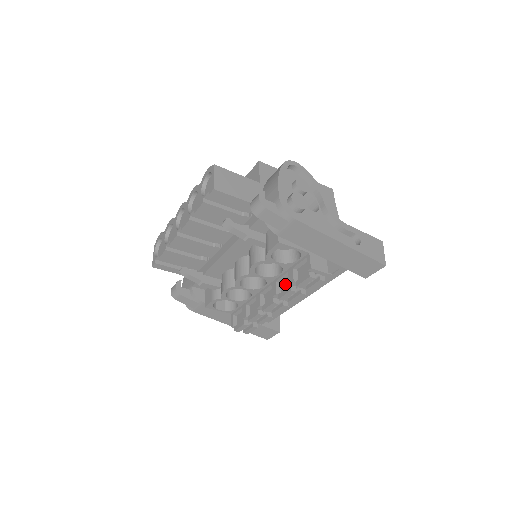
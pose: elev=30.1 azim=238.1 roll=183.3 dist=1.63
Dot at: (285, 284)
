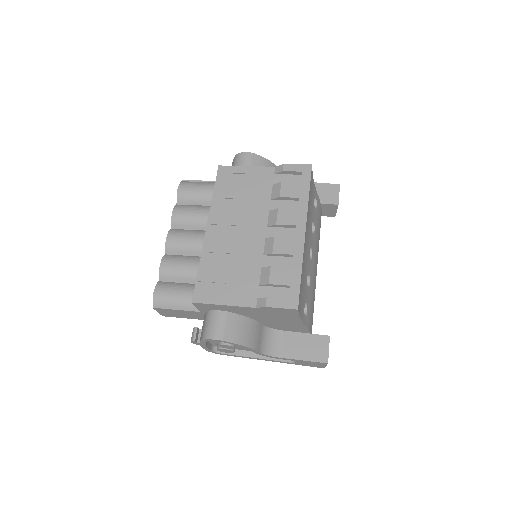
Dot at: occluded
